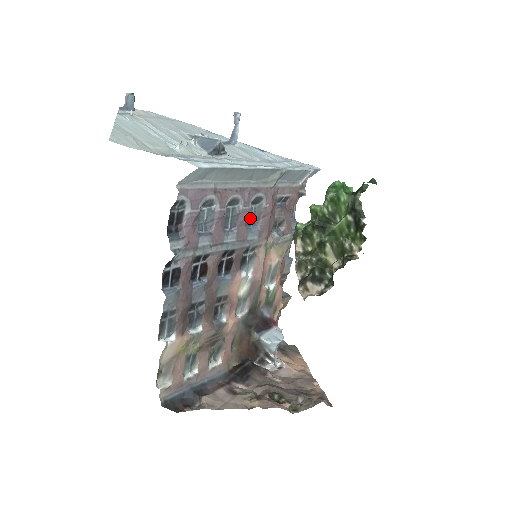
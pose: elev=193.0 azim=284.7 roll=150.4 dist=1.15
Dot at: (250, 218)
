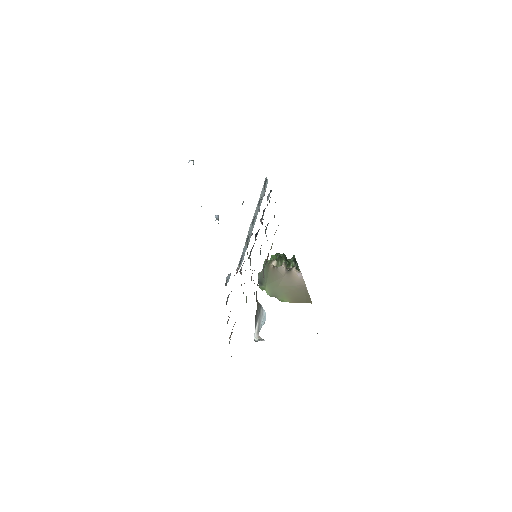
Dot at: occluded
